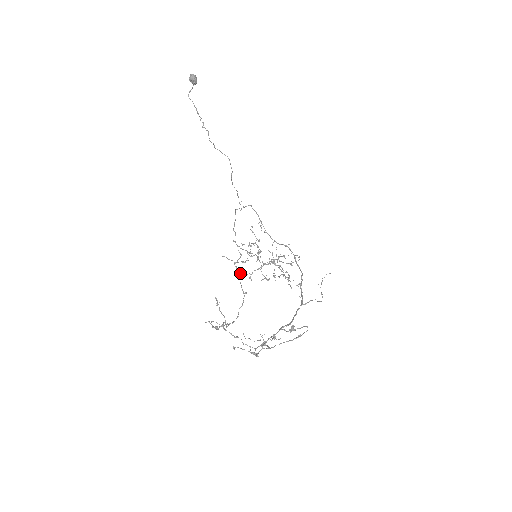
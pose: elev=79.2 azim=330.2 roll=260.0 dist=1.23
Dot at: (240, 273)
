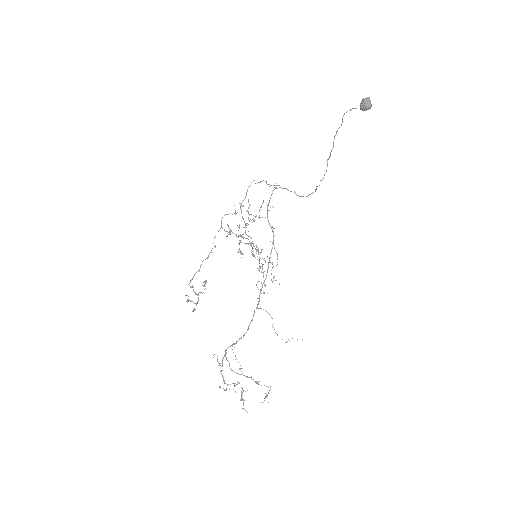
Dot at: occluded
